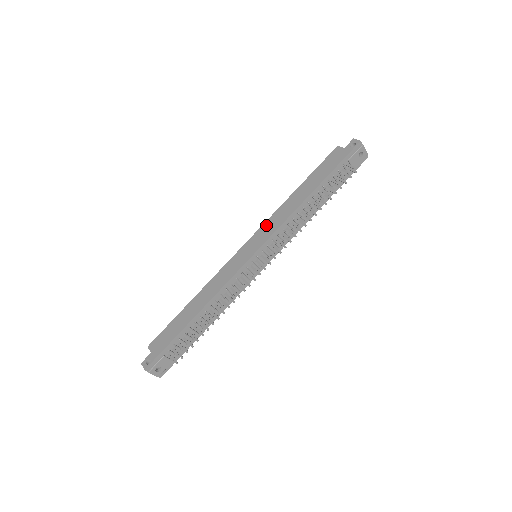
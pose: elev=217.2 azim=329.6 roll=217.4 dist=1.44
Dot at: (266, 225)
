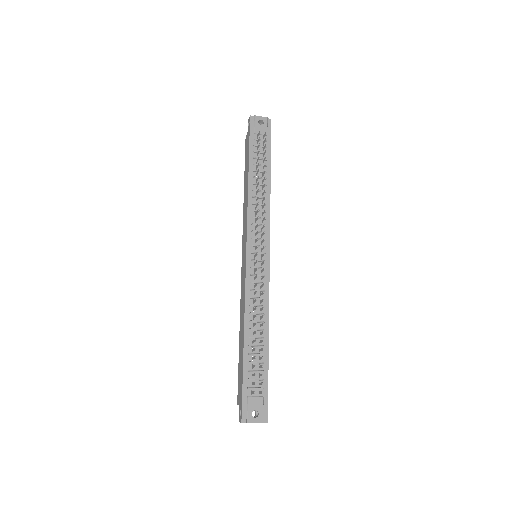
Dot at: (243, 229)
